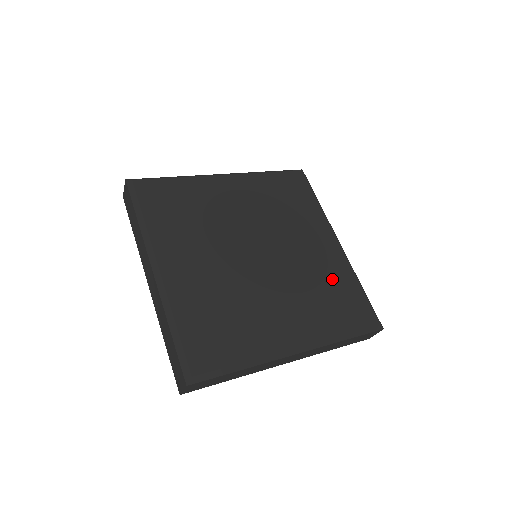
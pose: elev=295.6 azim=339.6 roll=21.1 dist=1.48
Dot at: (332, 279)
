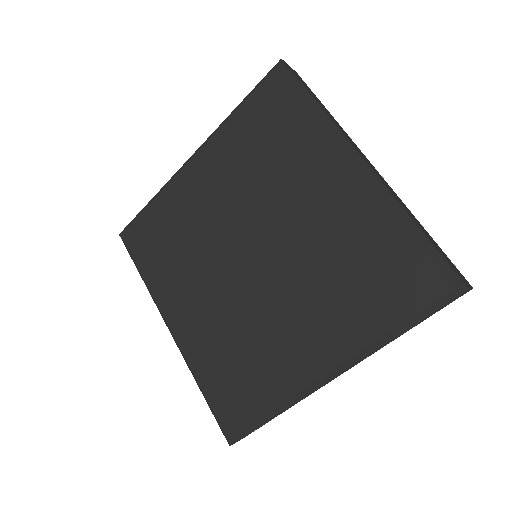
Dot at: (358, 244)
